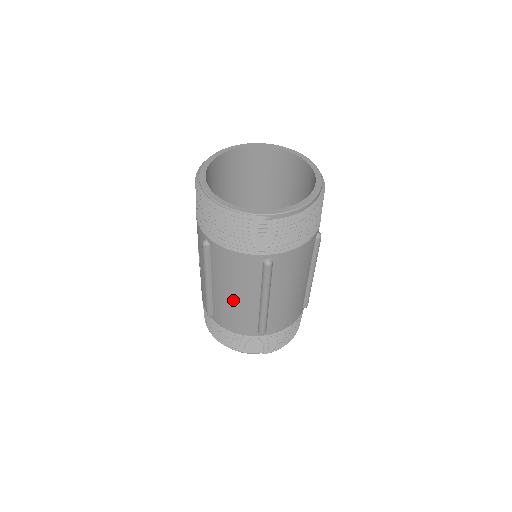
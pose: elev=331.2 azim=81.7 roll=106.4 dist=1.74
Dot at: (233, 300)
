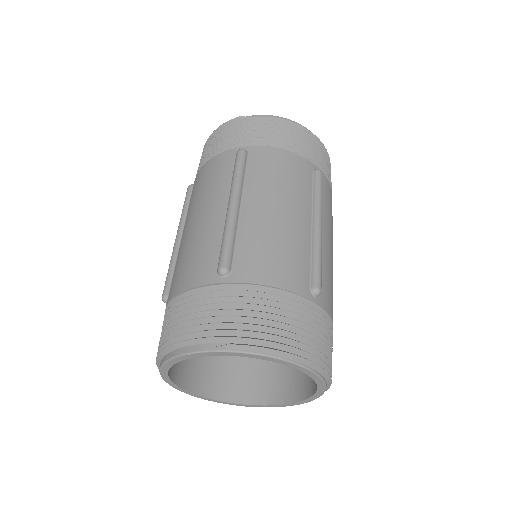
Dot at: (196, 226)
